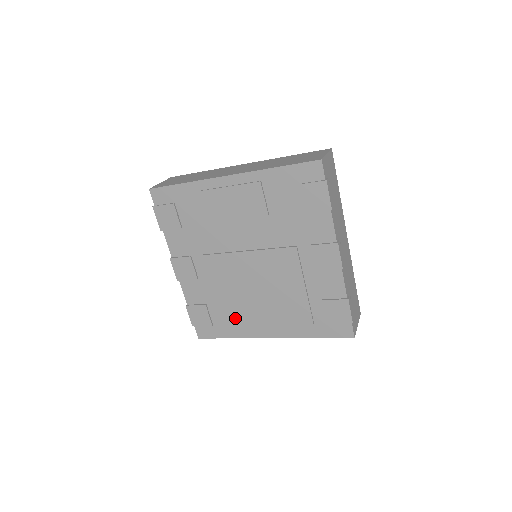
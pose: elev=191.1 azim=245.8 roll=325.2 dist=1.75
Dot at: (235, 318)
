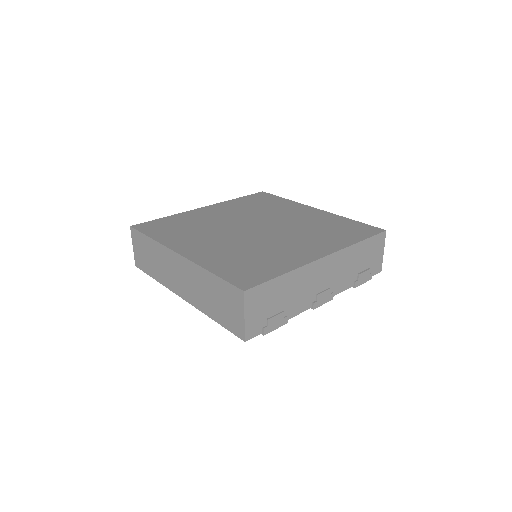
Dot at: occluded
